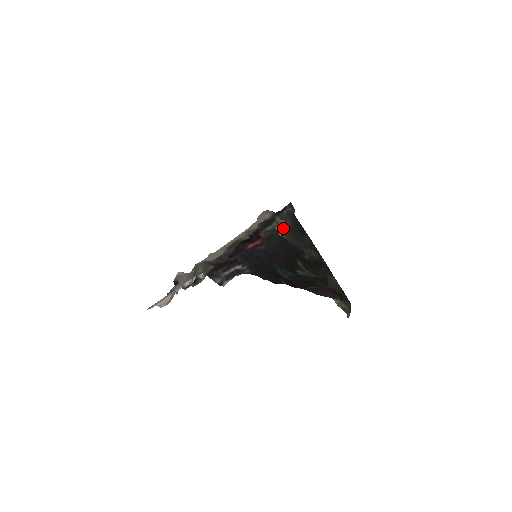
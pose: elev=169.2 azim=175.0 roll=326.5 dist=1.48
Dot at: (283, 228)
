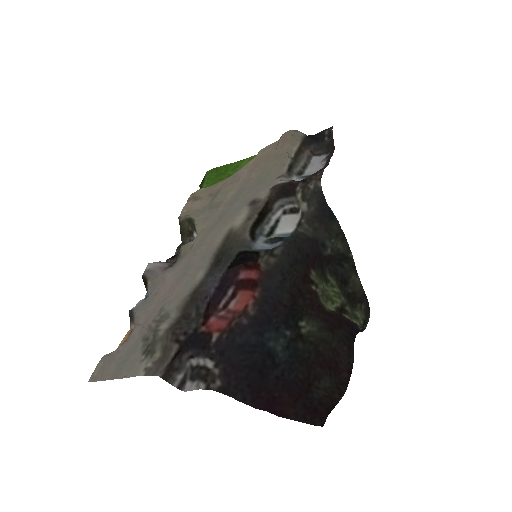
Dot at: (303, 213)
